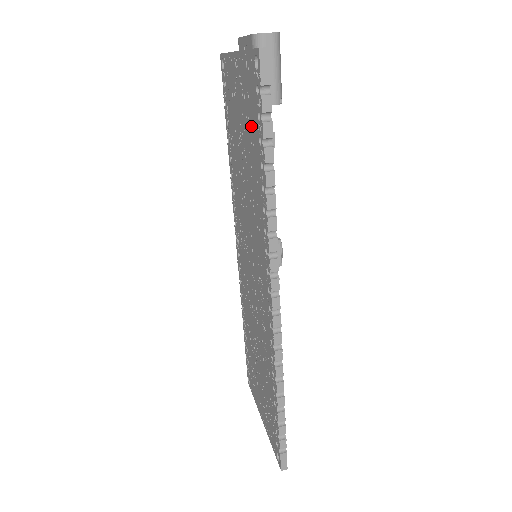
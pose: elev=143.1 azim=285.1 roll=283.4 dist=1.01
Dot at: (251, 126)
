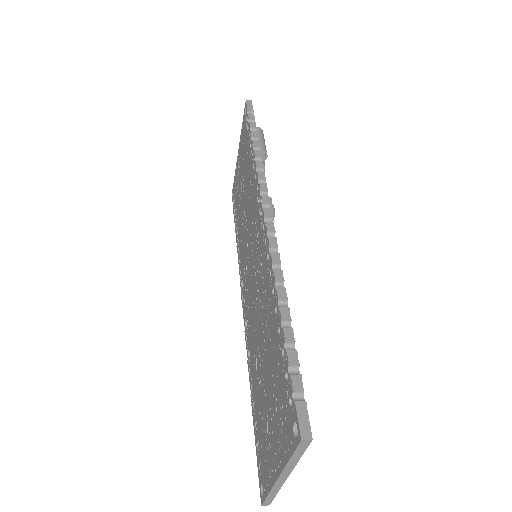
Dot at: (245, 152)
